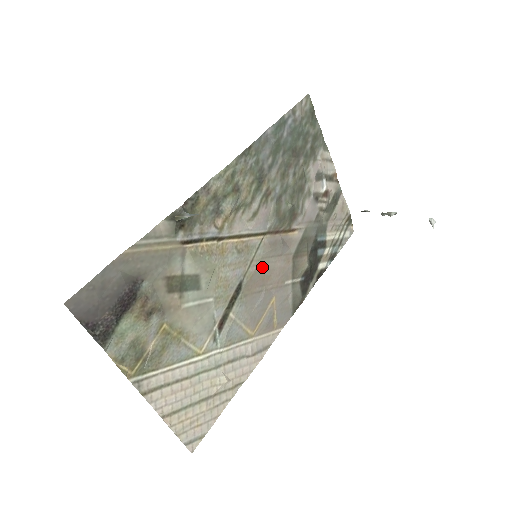
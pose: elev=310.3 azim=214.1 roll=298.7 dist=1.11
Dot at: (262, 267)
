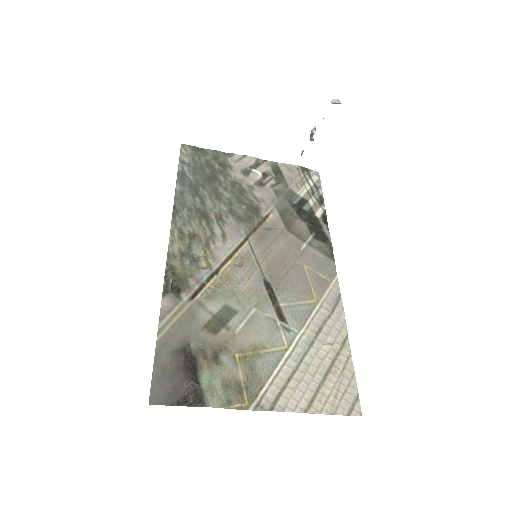
Dot at: (270, 258)
